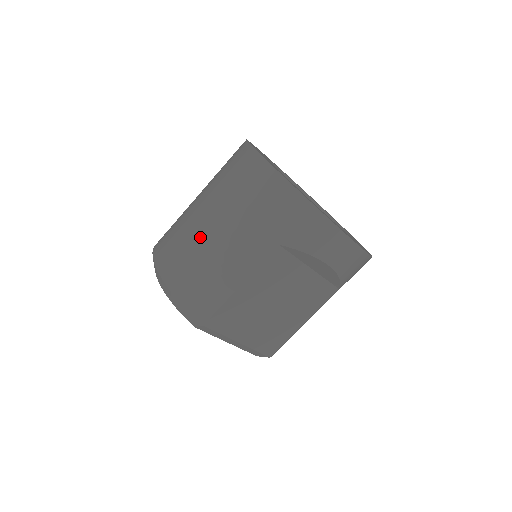
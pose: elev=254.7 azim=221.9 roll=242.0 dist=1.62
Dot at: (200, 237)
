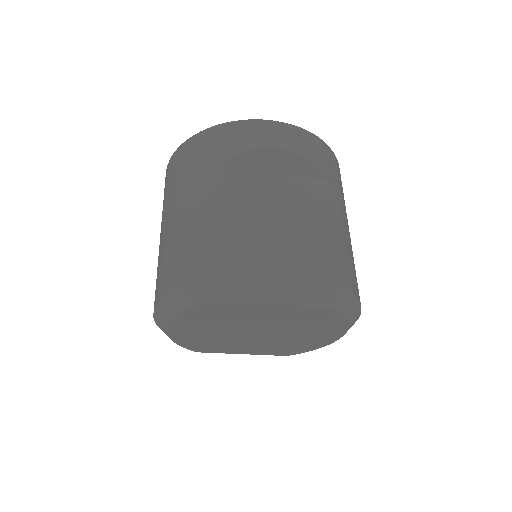
Dot at: (165, 240)
